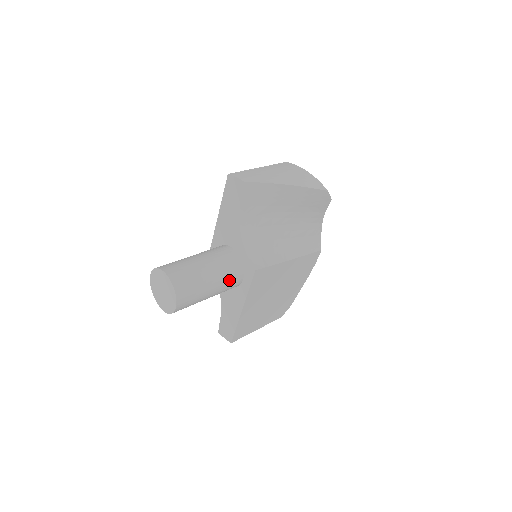
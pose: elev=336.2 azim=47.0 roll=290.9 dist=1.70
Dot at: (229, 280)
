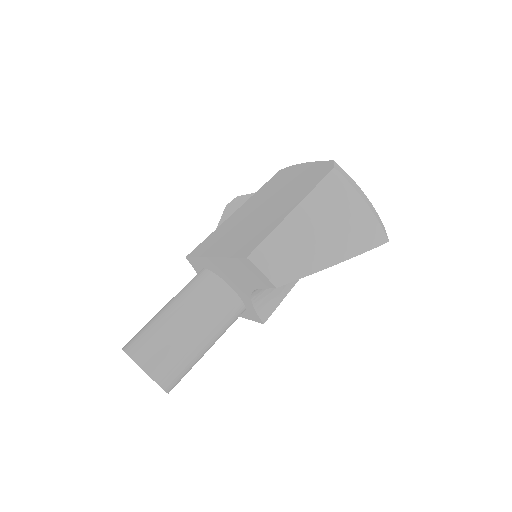
Dot at: occluded
